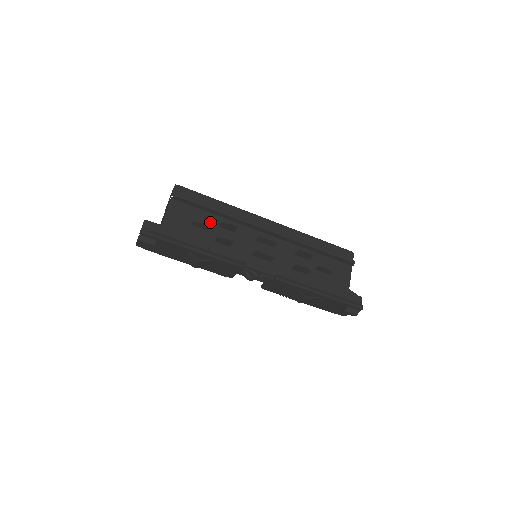
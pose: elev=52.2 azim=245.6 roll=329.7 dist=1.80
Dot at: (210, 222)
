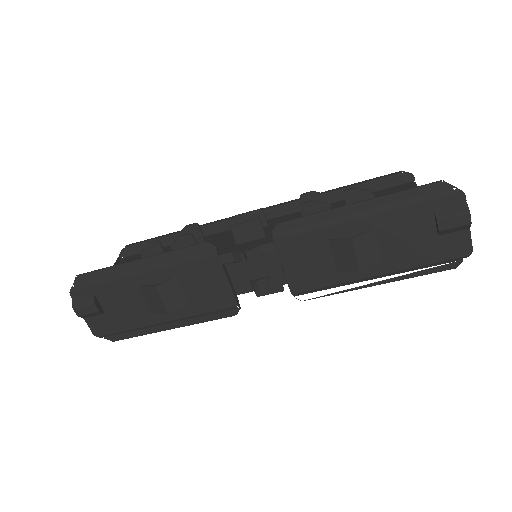
Dot at: occluded
